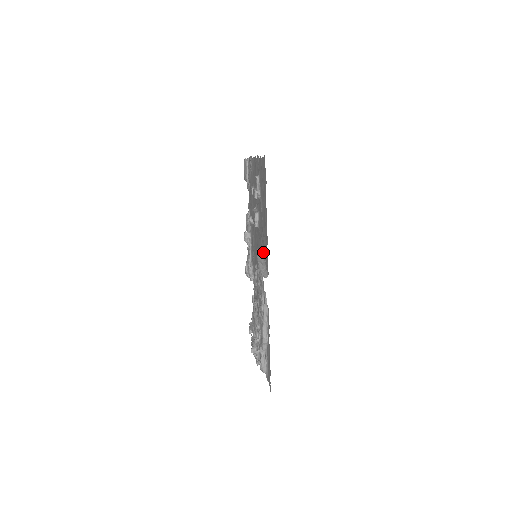
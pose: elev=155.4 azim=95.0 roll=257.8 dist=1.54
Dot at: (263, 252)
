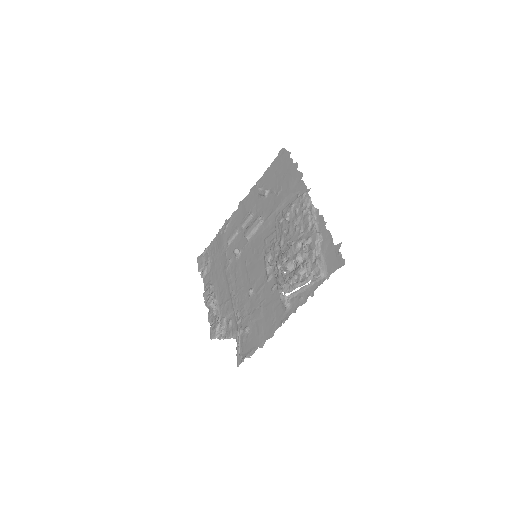
Dot at: occluded
